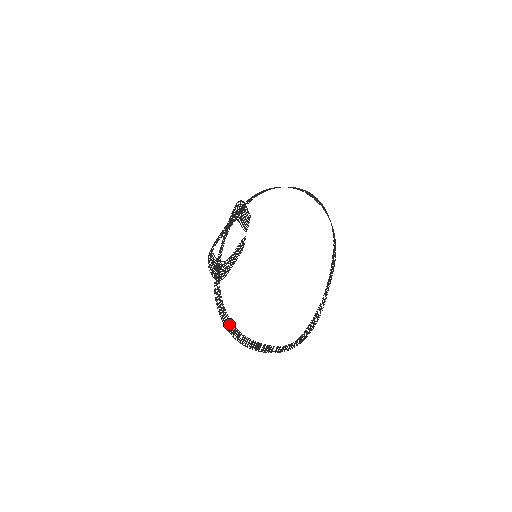
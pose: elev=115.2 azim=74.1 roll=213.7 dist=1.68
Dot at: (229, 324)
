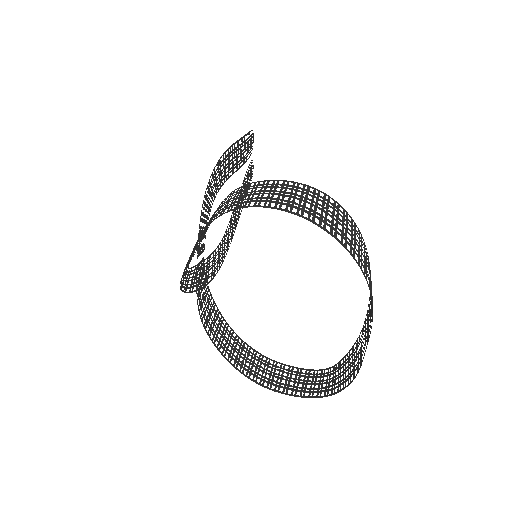
Dot at: (236, 349)
